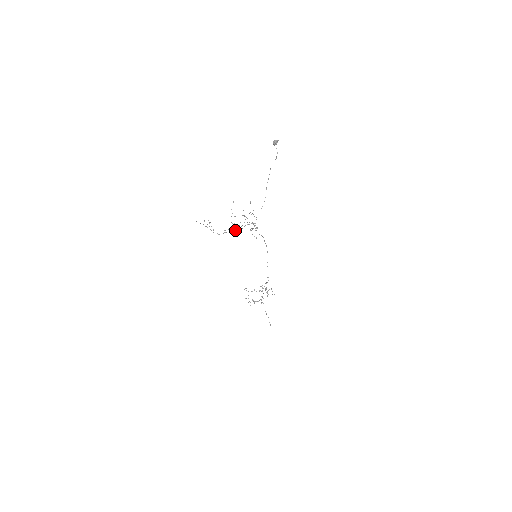
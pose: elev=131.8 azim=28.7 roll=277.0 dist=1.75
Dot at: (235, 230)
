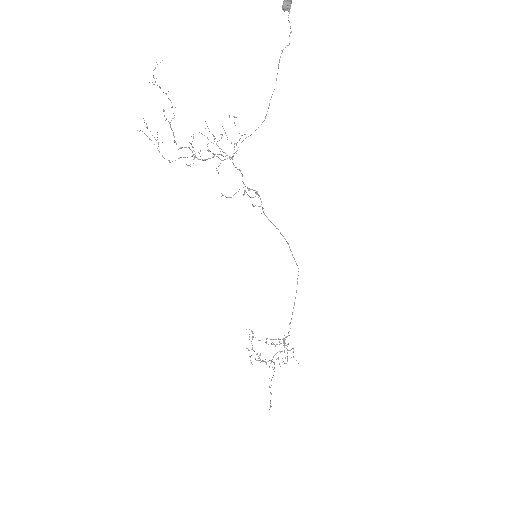
Dot at: (192, 156)
